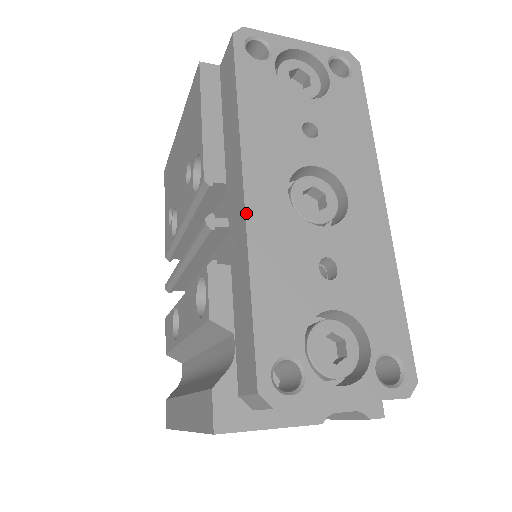
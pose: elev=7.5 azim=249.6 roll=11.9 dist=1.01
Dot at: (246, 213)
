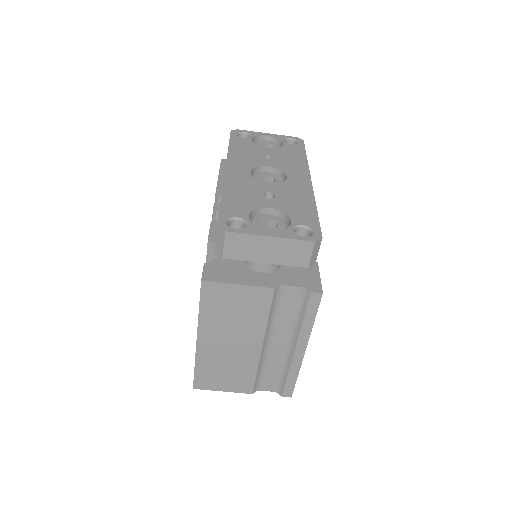
Dot at: (225, 176)
